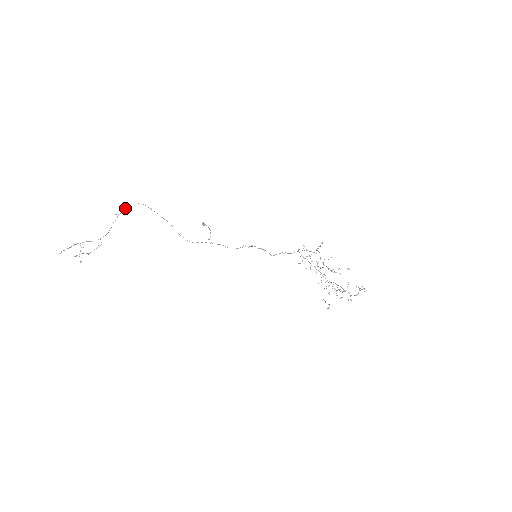
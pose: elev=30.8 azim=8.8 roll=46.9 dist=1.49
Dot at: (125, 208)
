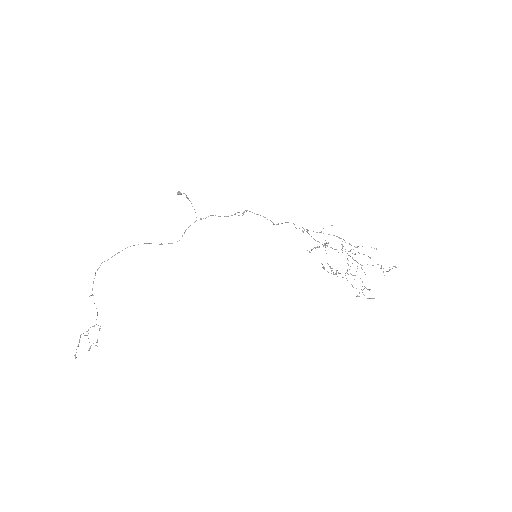
Dot at: occluded
